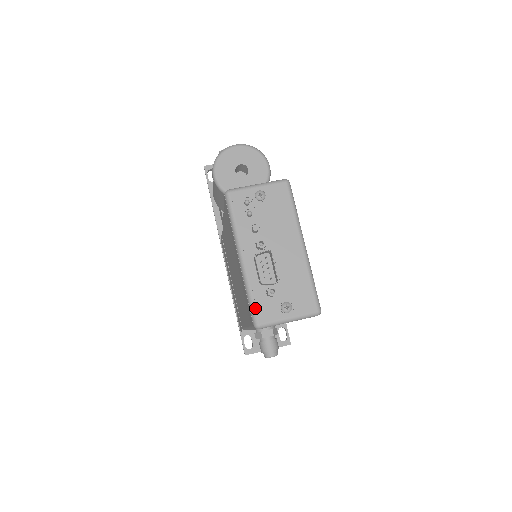
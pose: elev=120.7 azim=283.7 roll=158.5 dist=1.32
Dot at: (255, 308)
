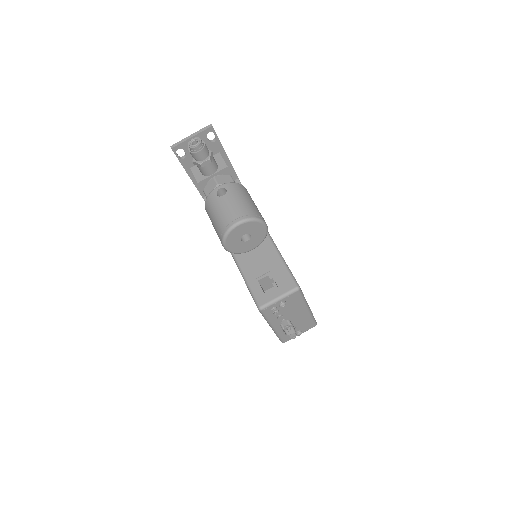
Dot at: (282, 339)
